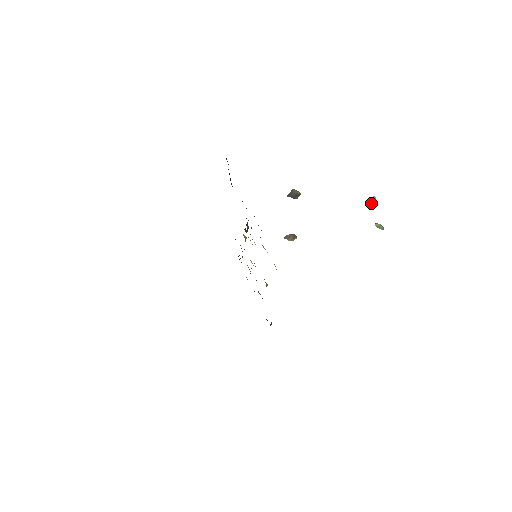
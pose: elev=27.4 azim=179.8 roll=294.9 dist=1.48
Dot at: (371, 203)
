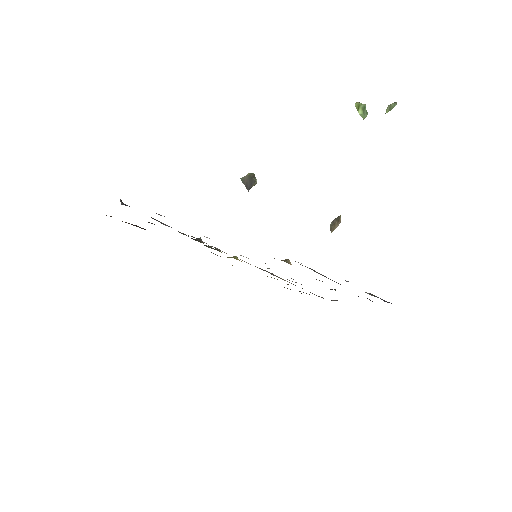
Dot at: (363, 111)
